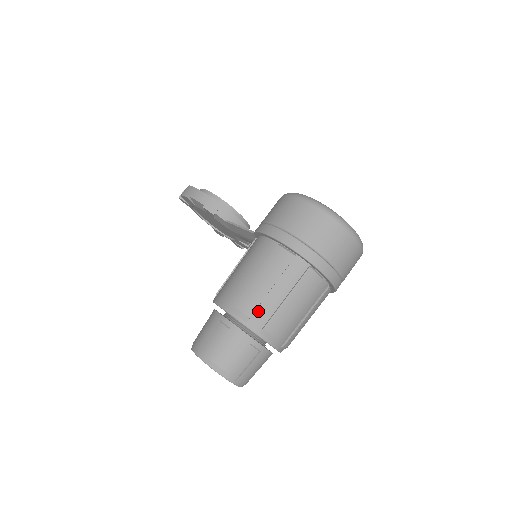
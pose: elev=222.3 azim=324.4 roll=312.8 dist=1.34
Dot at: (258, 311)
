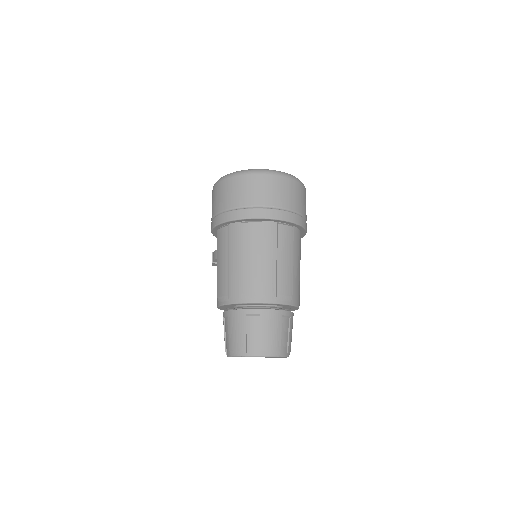
Dot at: (231, 286)
